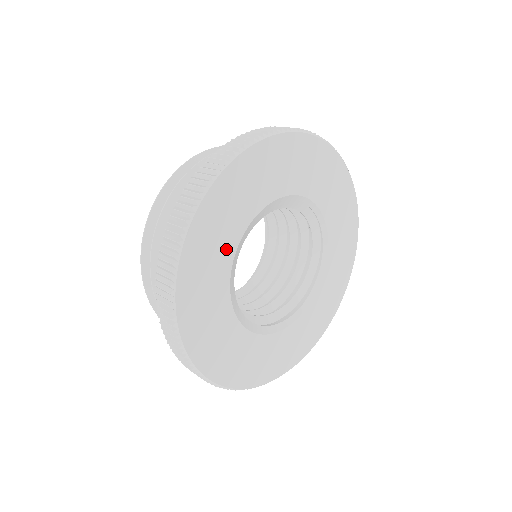
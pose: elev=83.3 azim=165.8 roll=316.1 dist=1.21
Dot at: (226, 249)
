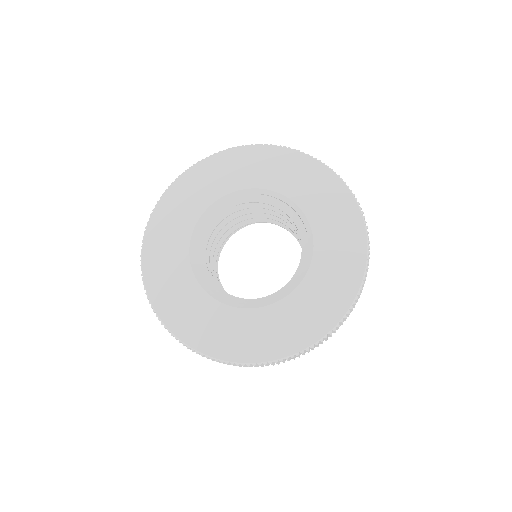
Dot at: (180, 264)
